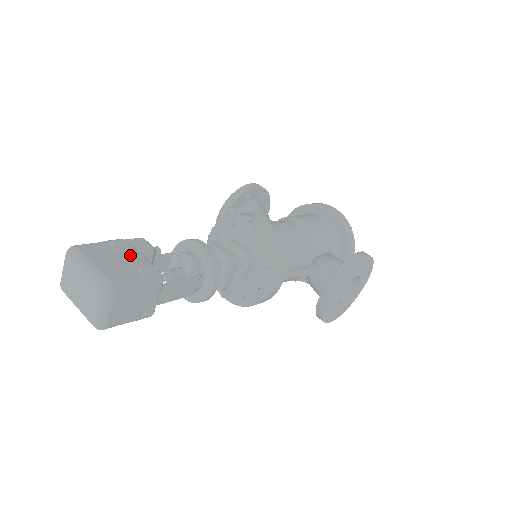
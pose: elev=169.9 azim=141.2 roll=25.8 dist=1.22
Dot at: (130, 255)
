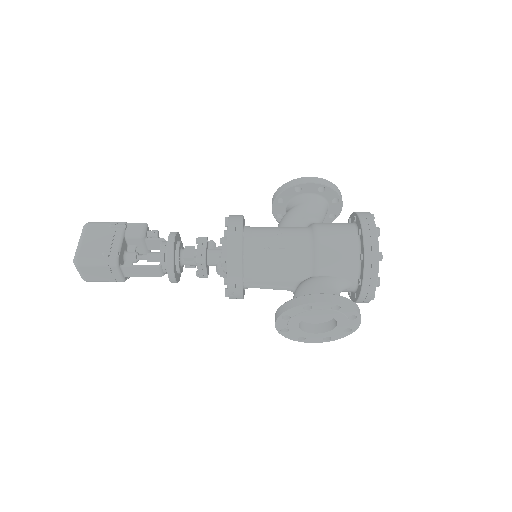
Dot at: (112, 238)
